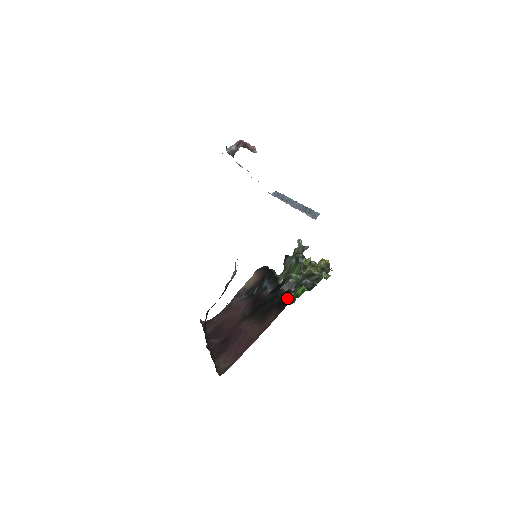
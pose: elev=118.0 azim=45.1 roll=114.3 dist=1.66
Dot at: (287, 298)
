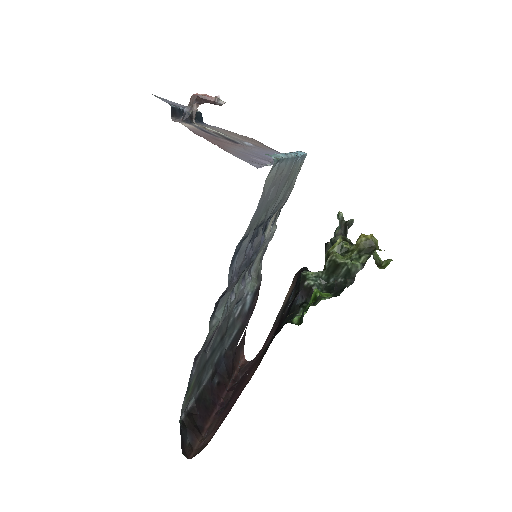
Dot at: (299, 315)
